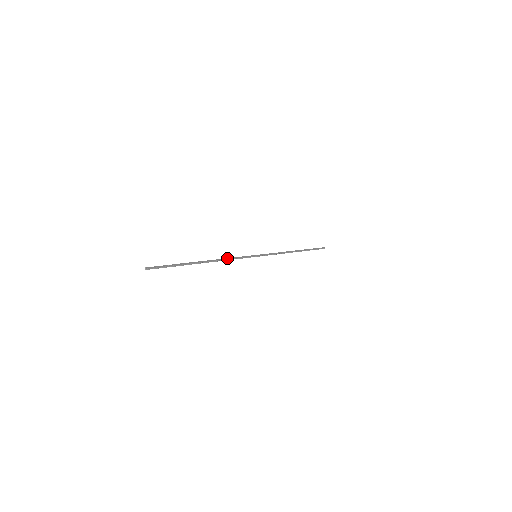
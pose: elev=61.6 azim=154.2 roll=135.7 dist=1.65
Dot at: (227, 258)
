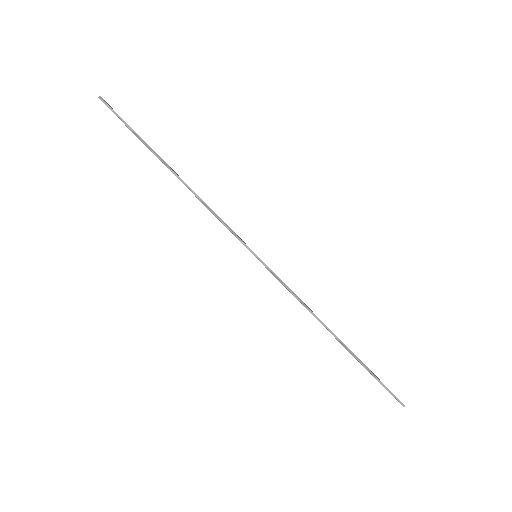
Dot at: occluded
